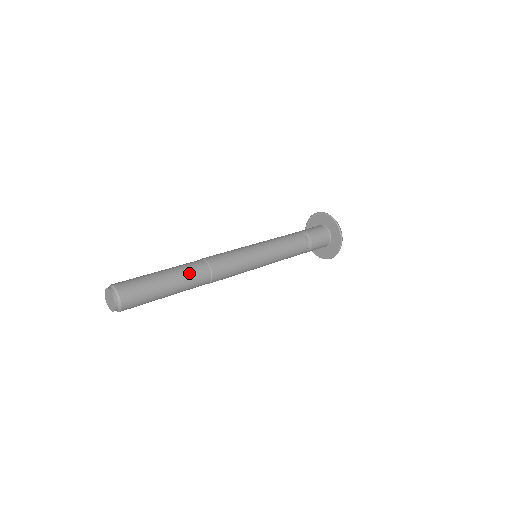
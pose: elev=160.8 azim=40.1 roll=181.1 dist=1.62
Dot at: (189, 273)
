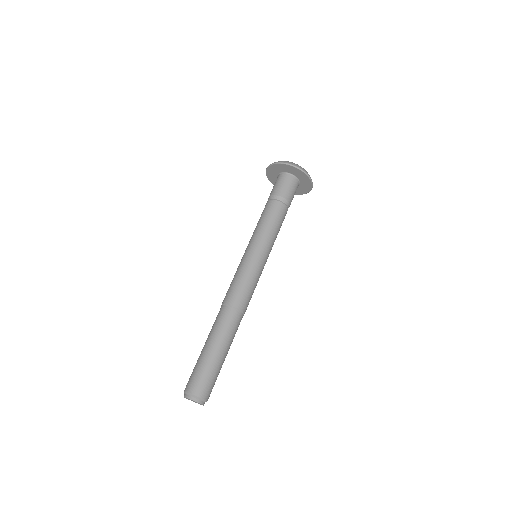
Dot at: (229, 331)
